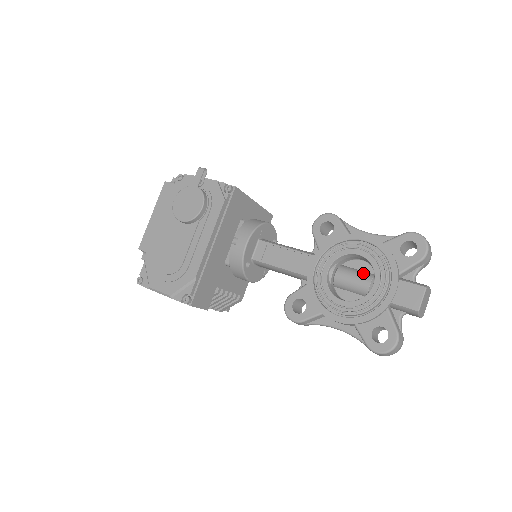
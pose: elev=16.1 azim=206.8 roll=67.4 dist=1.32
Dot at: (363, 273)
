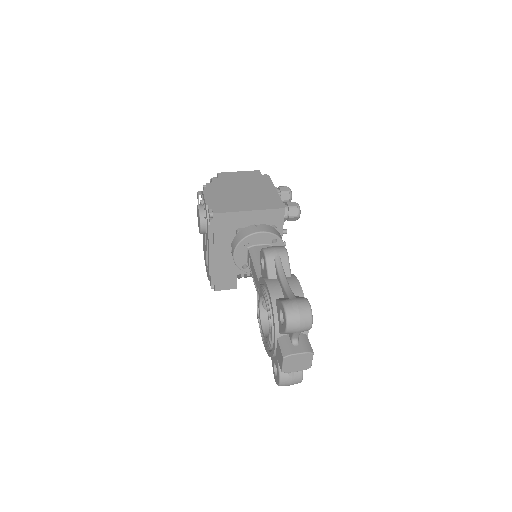
Dot at: occluded
